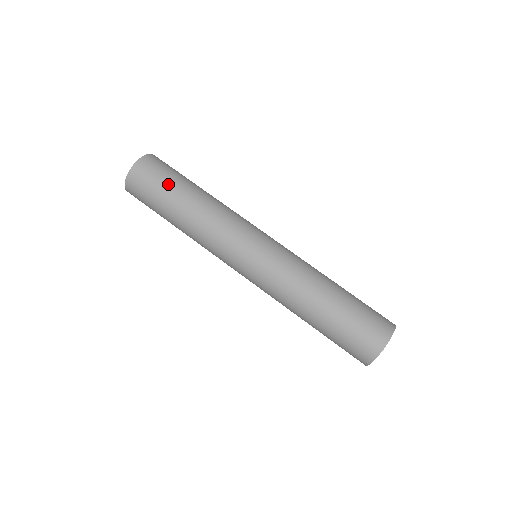
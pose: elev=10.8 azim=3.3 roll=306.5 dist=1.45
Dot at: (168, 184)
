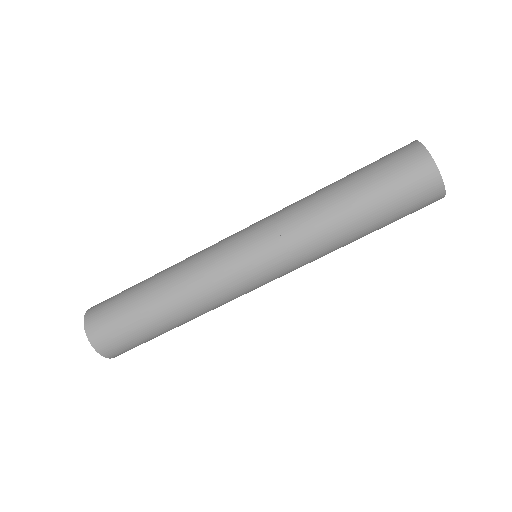
Dot at: (125, 294)
